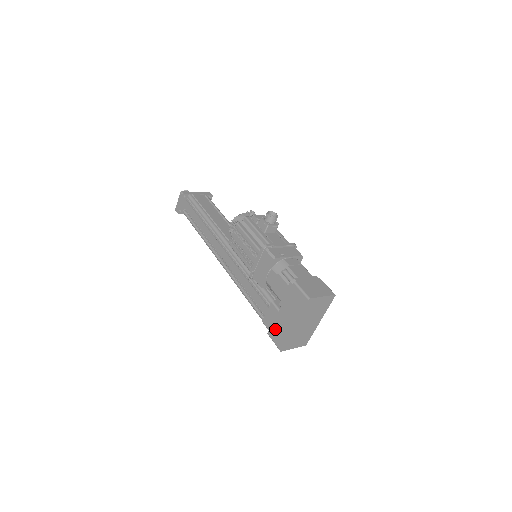
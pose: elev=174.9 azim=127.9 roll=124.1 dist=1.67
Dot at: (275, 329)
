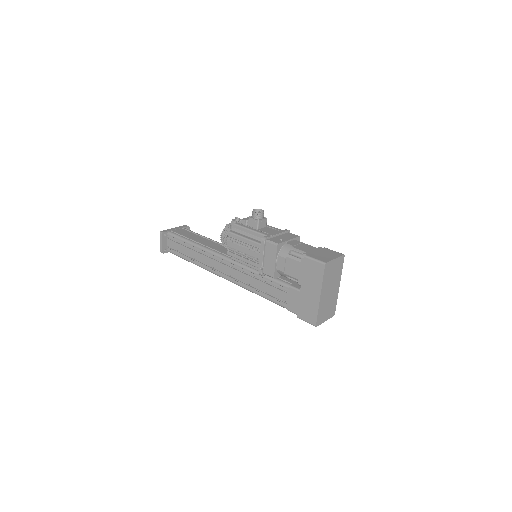
Dot at: (303, 309)
